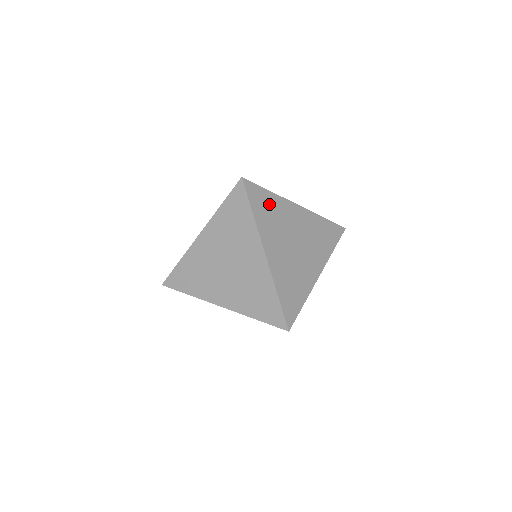
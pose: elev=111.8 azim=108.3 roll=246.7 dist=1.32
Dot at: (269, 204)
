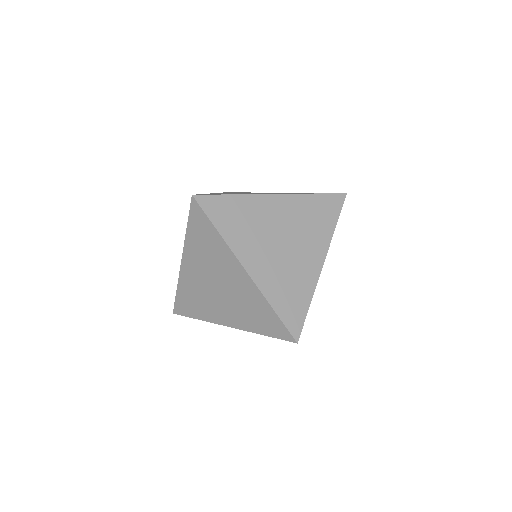
Dot at: (235, 210)
